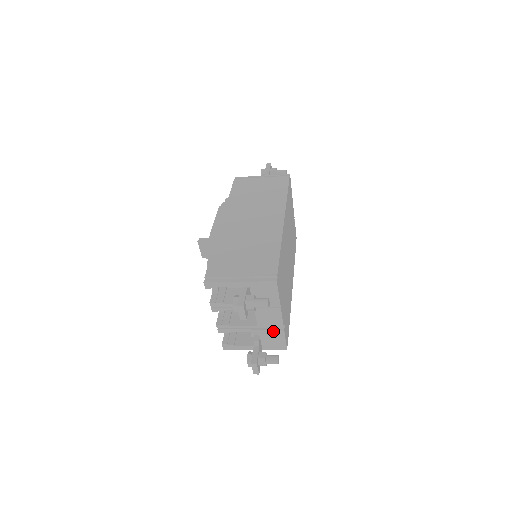
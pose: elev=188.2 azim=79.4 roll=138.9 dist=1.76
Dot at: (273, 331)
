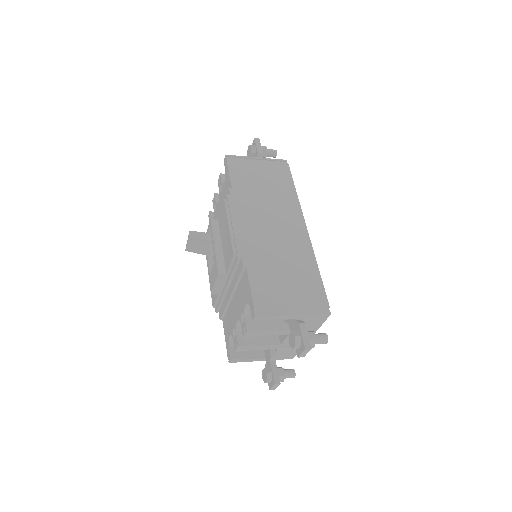
Dot at: occluded
